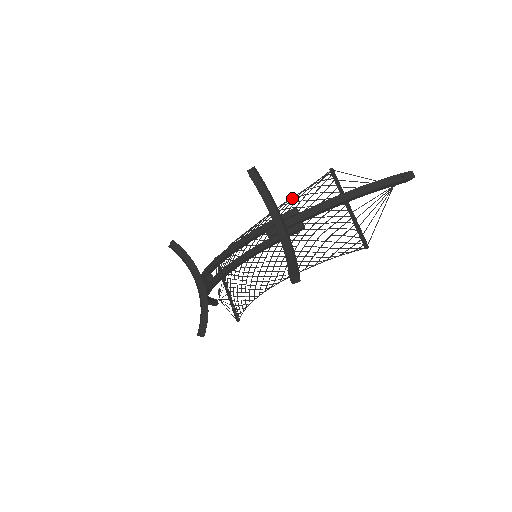
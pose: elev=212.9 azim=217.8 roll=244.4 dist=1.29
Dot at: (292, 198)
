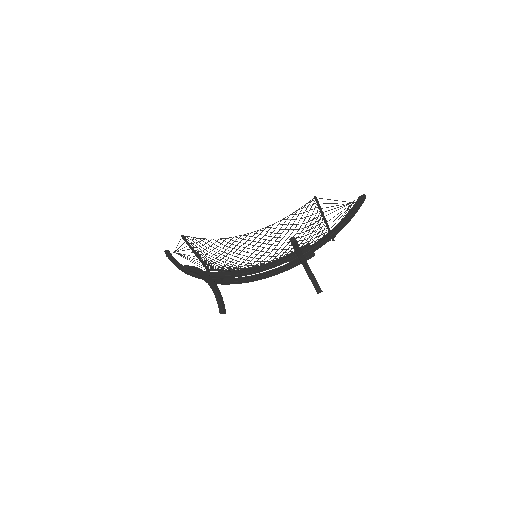
Dot at: occluded
